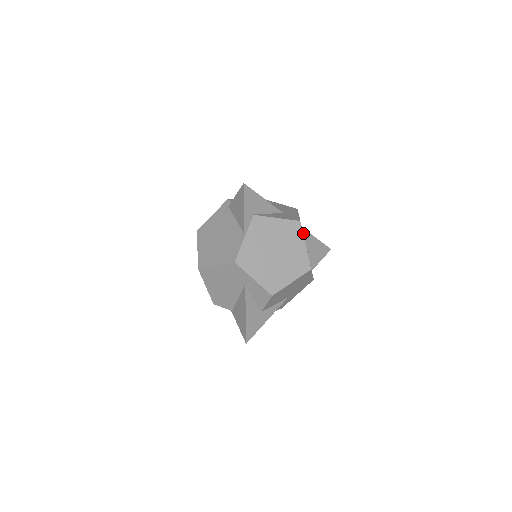
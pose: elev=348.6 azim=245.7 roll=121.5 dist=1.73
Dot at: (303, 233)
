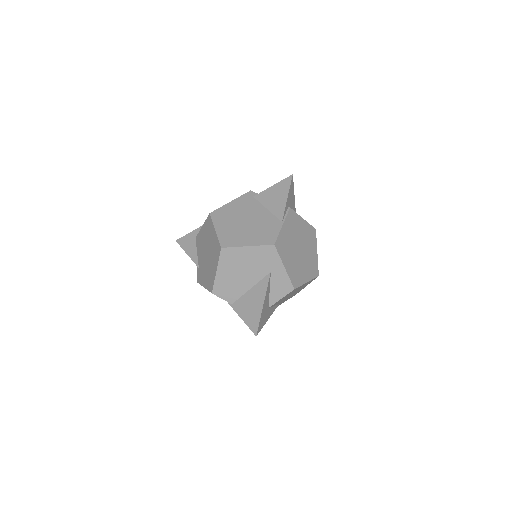
Dot at: occluded
